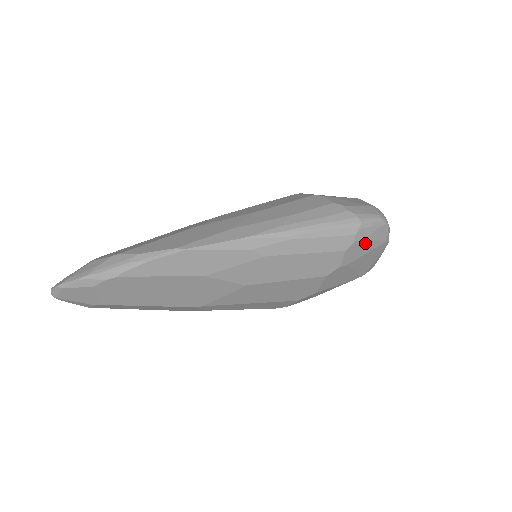
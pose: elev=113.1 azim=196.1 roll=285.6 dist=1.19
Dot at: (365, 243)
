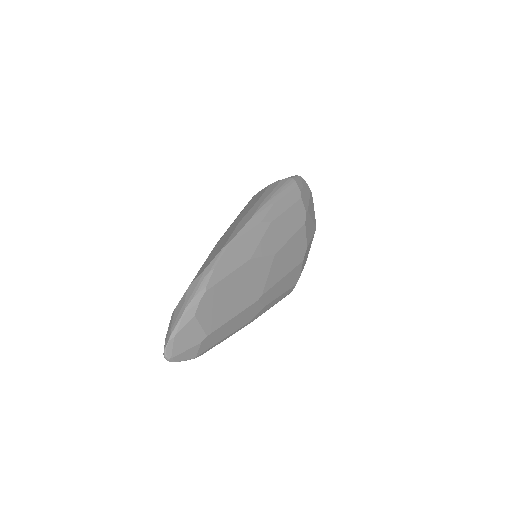
Dot at: (304, 192)
